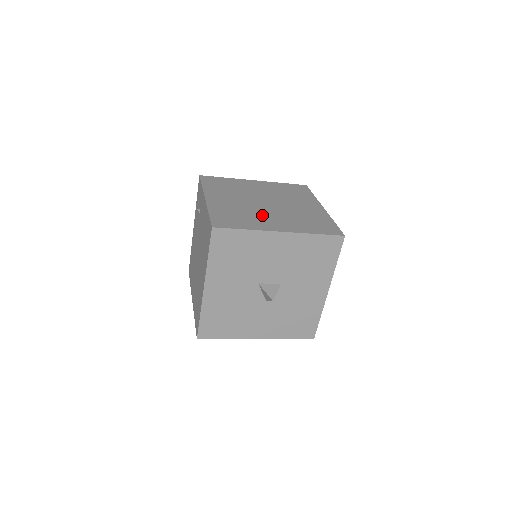
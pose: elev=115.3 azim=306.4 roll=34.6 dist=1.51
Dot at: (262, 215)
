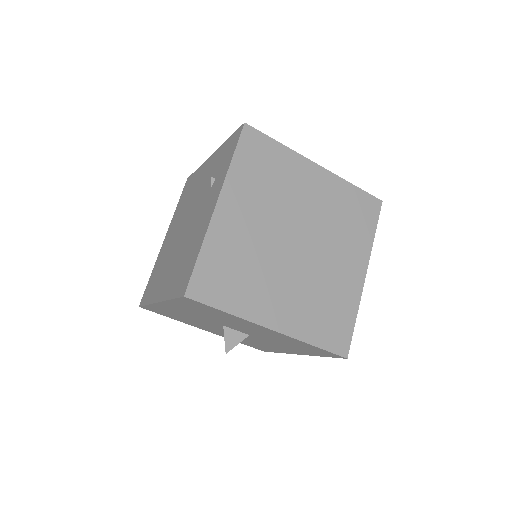
Dot at: (271, 278)
